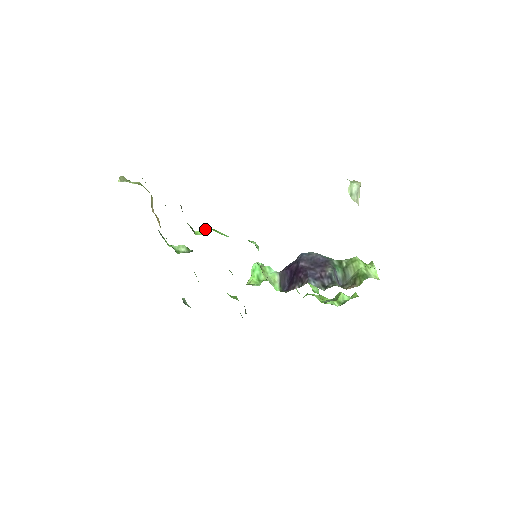
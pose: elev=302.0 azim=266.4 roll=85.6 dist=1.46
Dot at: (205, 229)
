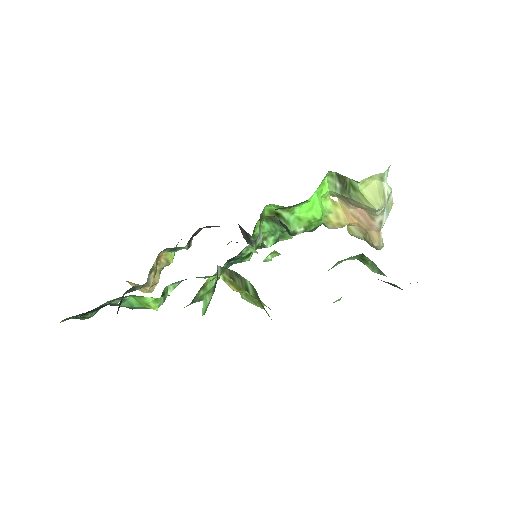
Dot at: occluded
